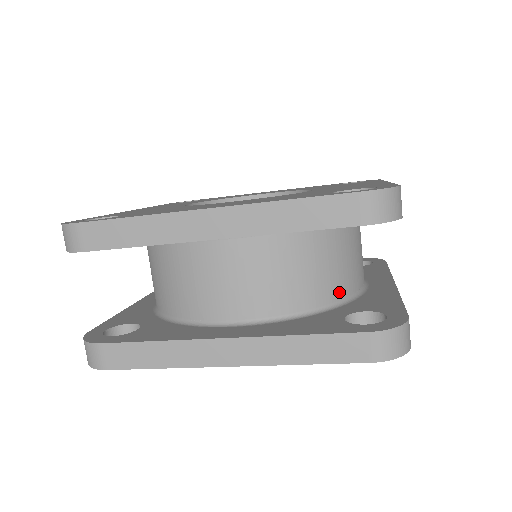
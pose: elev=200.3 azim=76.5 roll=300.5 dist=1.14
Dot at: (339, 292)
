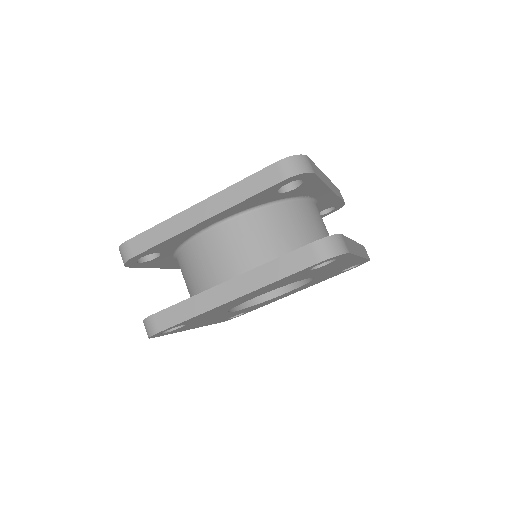
Dot at: occluded
